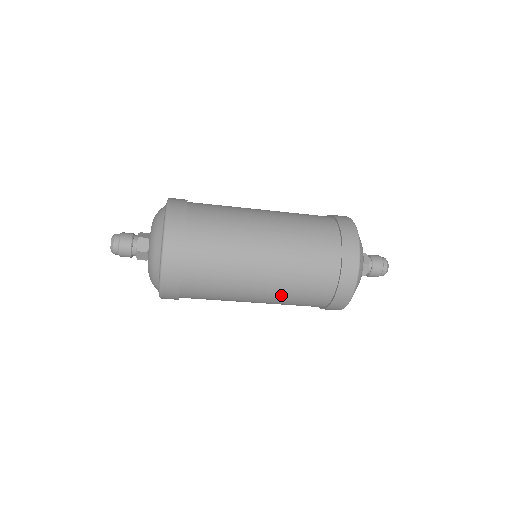
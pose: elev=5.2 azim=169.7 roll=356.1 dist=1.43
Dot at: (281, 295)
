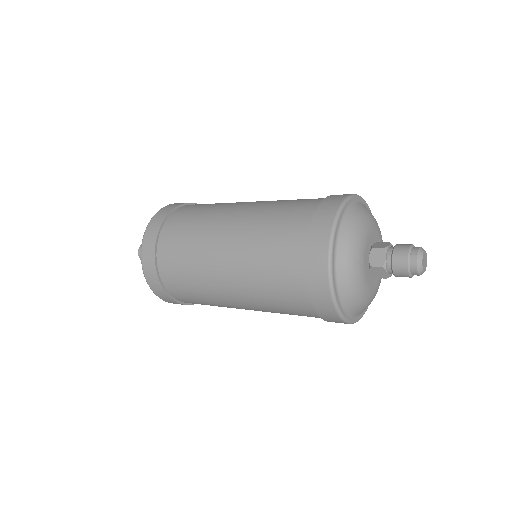
Dot at: (247, 272)
